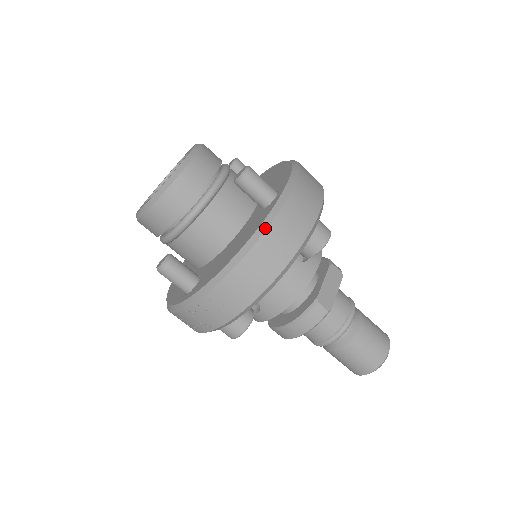
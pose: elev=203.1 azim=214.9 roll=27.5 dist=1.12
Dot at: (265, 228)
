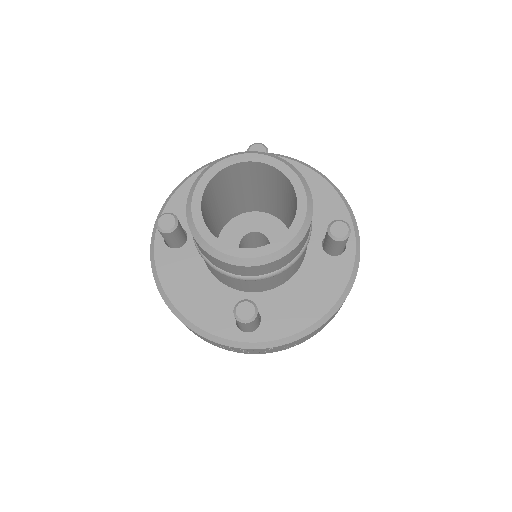
Dot at: (350, 290)
